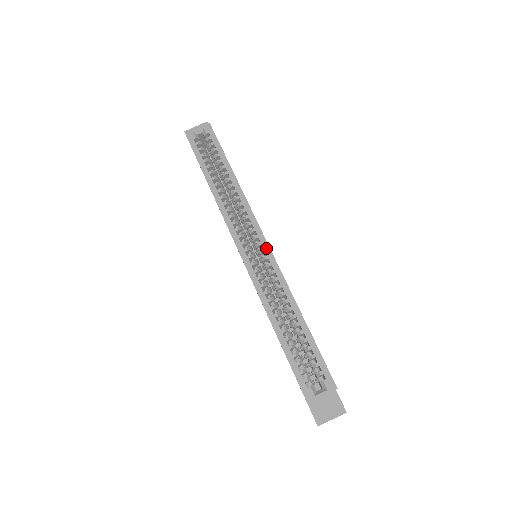
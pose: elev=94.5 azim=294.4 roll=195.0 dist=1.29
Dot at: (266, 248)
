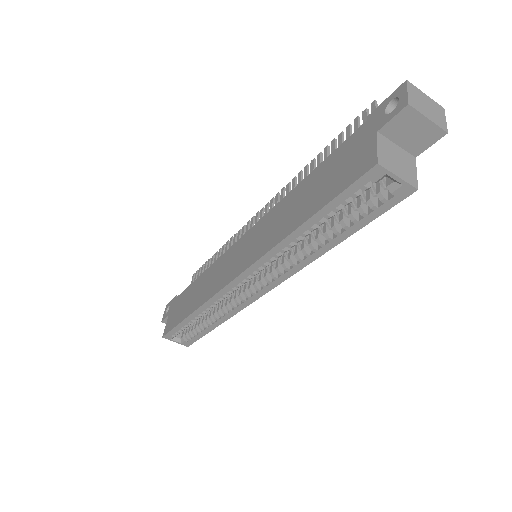
Dot at: (258, 296)
